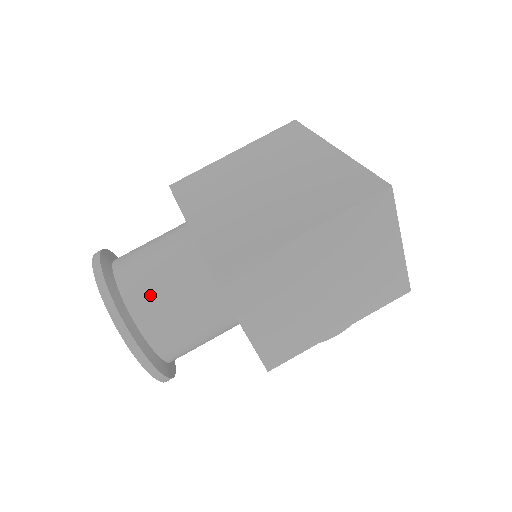
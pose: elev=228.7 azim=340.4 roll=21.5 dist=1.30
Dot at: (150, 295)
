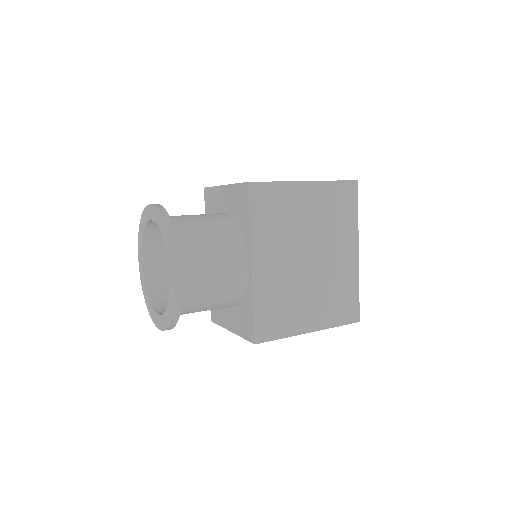
Dot at: (199, 304)
